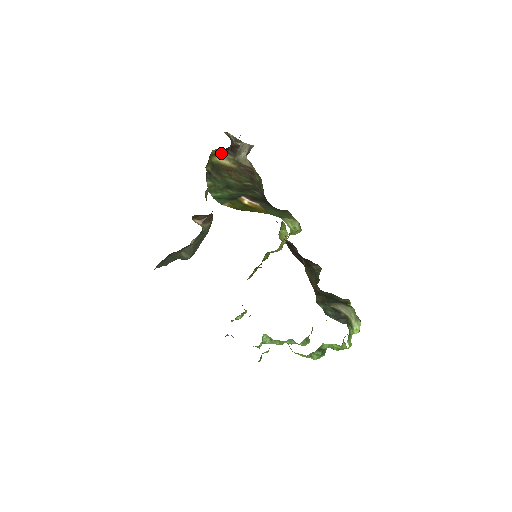
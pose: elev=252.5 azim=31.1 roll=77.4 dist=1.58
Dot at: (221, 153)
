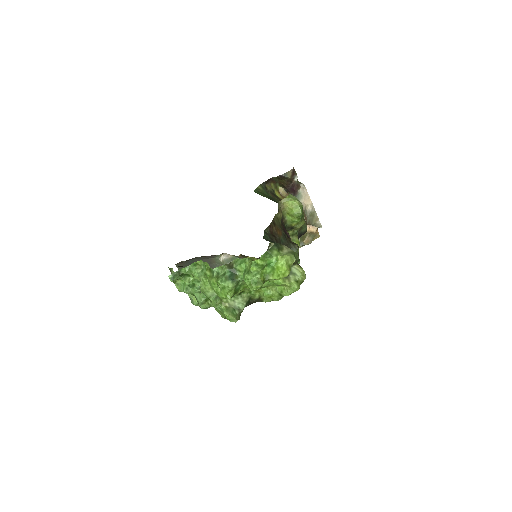
Dot at: occluded
